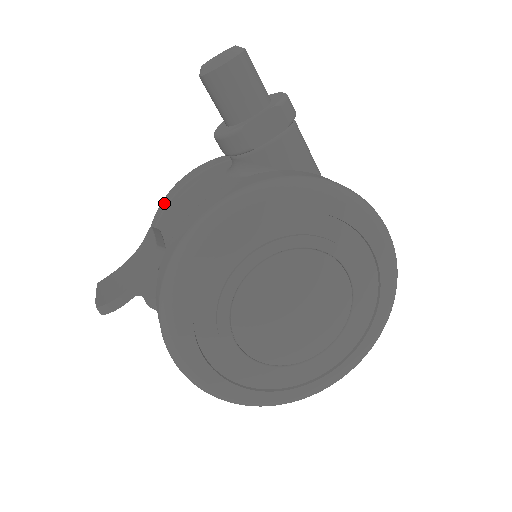
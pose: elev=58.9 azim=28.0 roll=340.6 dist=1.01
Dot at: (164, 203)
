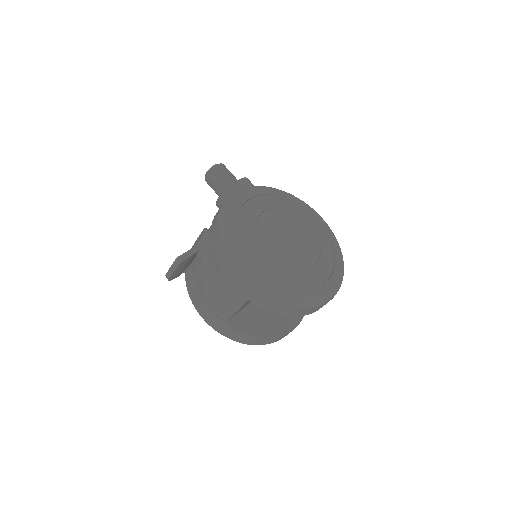
Dot at: occluded
